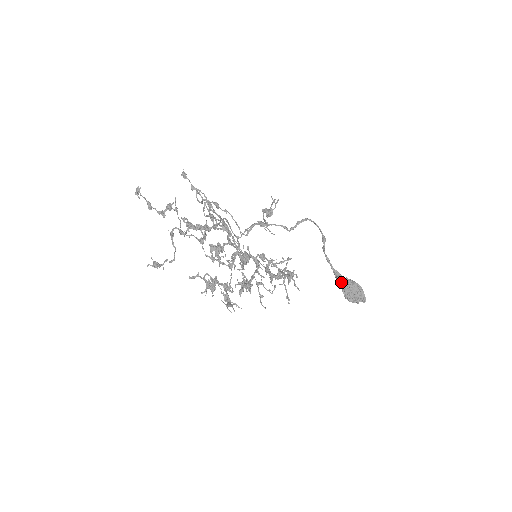
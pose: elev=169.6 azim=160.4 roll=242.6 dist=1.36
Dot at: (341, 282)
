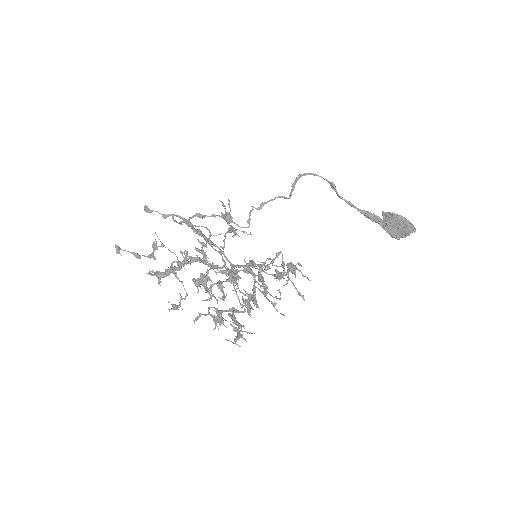
Dot at: (377, 222)
